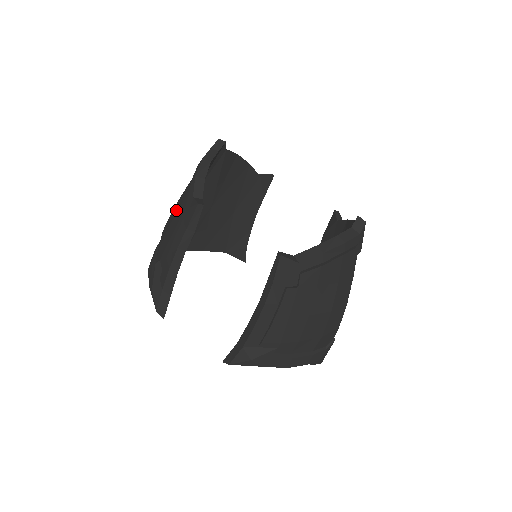
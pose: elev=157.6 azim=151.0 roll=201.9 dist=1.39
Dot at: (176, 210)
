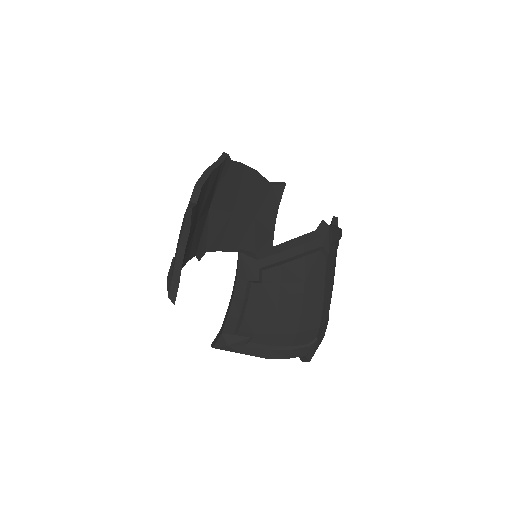
Dot at: occluded
